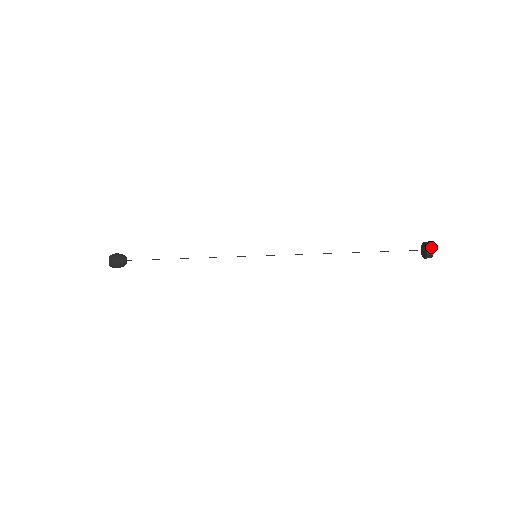
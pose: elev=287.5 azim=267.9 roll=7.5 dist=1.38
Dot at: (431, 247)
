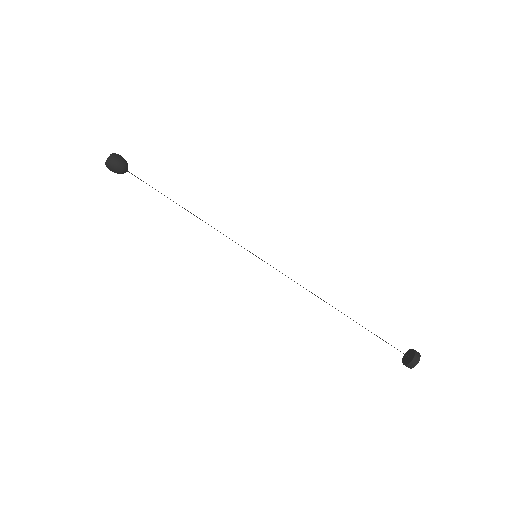
Dot at: (417, 360)
